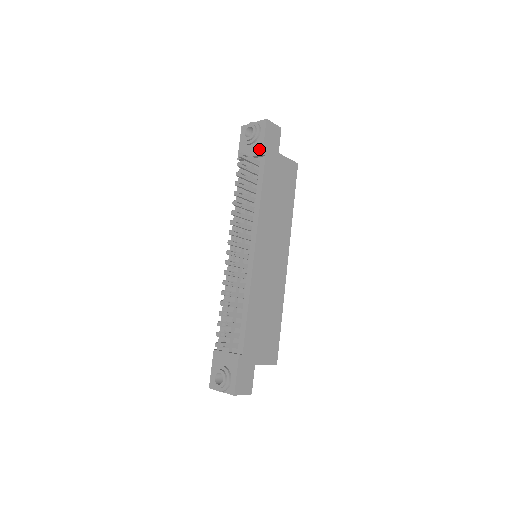
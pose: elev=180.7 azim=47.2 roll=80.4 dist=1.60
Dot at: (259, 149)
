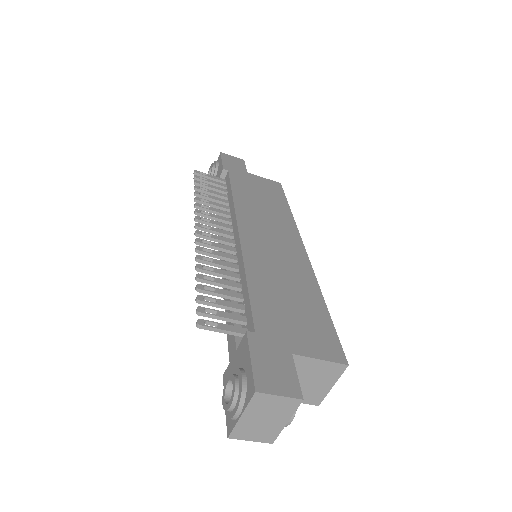
Dot at: (220, 171)
